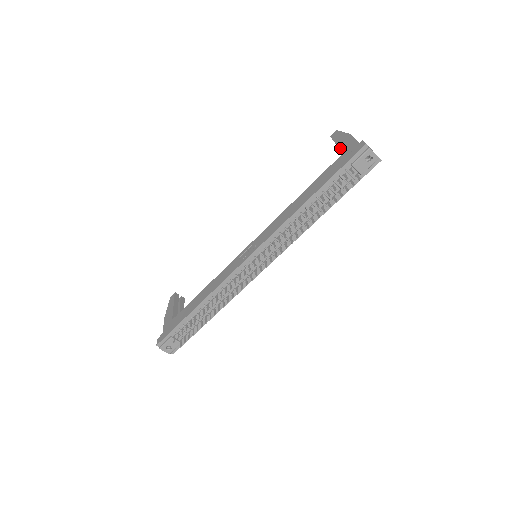
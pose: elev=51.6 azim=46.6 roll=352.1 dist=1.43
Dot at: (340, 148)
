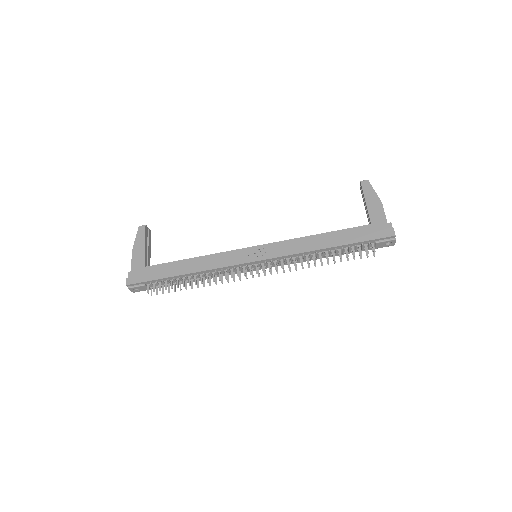
Dot at: (369, 210)
